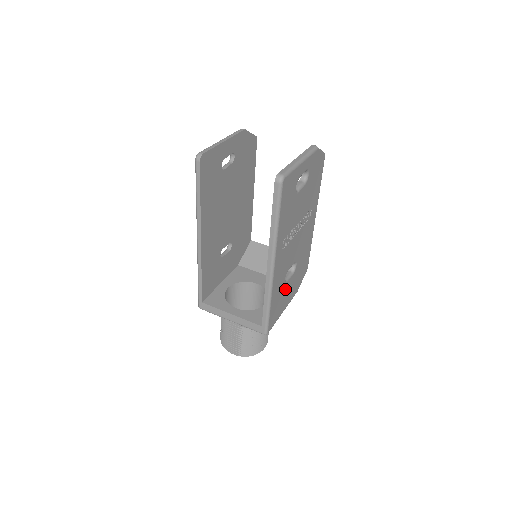
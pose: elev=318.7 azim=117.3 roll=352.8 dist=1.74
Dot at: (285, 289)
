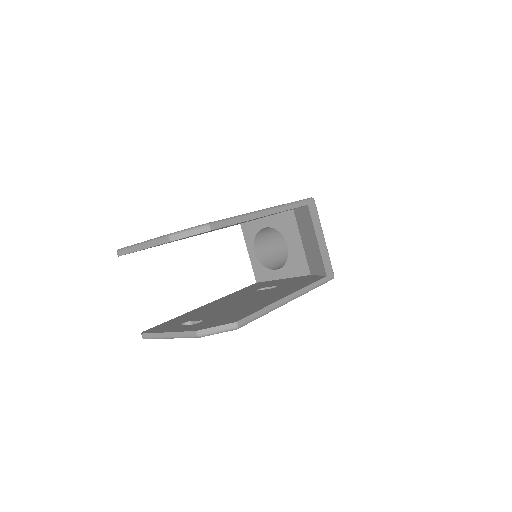
Dot at: occluded
